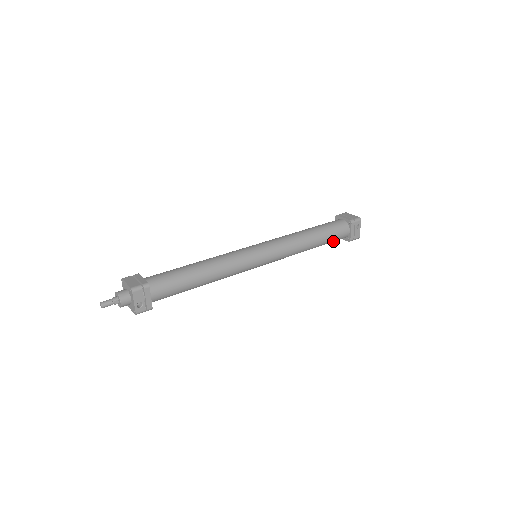
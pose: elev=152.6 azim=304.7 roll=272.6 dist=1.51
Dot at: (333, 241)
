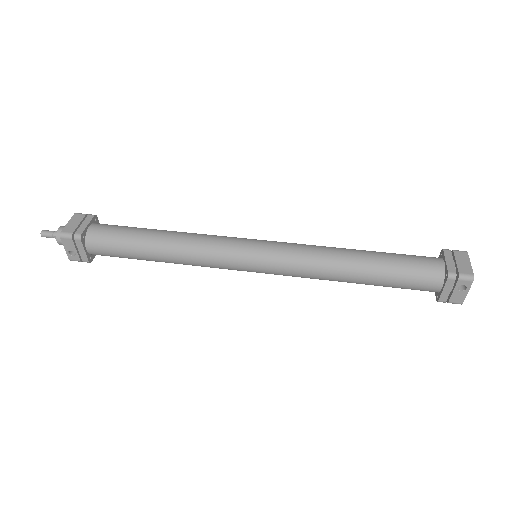
Dot at: (404, 288)
